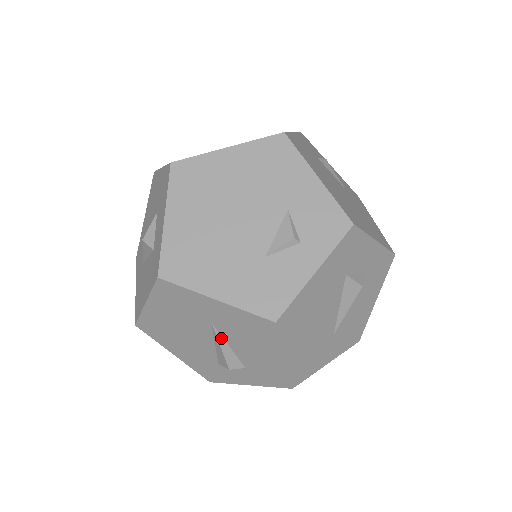
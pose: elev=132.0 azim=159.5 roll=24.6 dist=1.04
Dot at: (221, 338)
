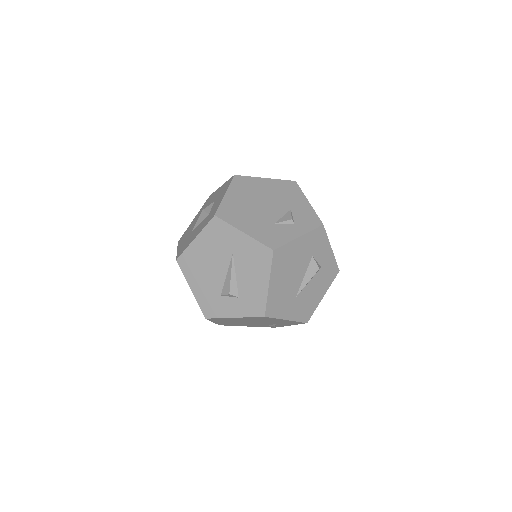
Dot at: (234, 267)
